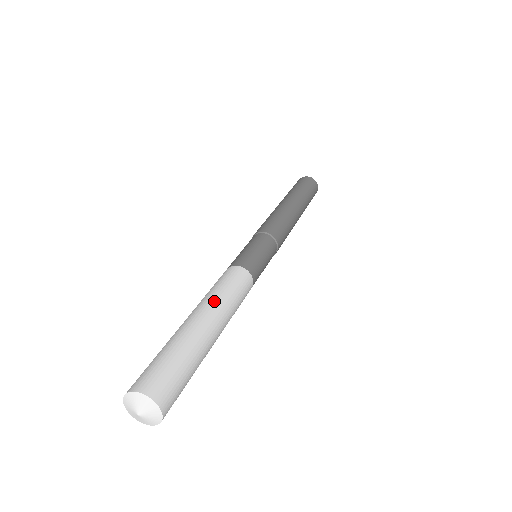
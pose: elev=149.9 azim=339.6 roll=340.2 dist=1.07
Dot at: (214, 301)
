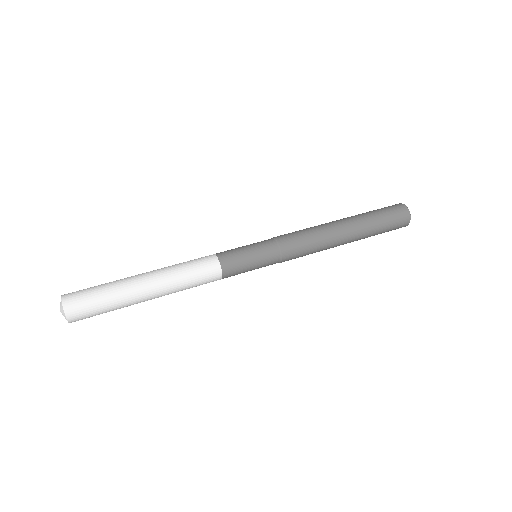
Dot at: (167, 276)
